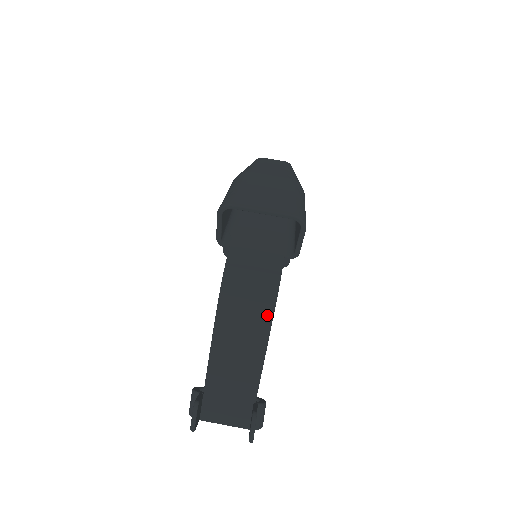
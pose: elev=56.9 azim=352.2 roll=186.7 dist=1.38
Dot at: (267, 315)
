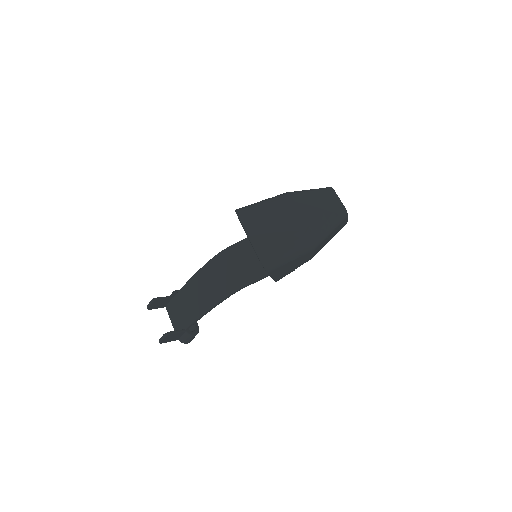
Dot at: (220, 296)
